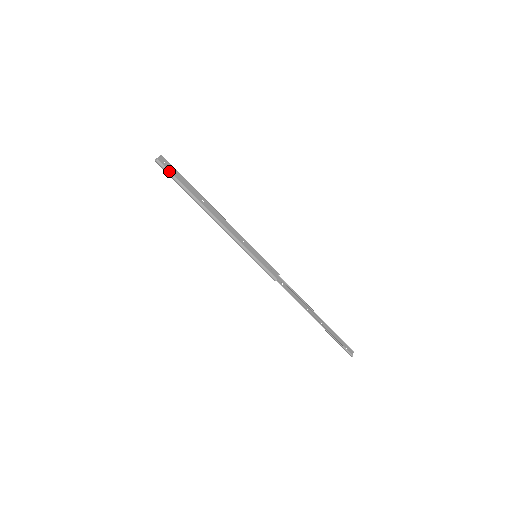
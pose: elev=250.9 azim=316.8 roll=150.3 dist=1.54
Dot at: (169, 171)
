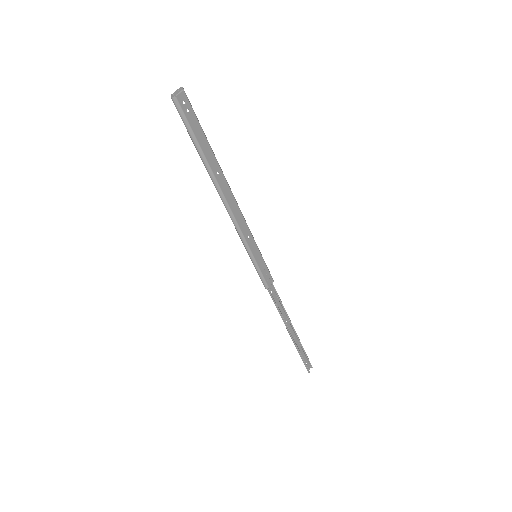
Dot at: (186, 119)
